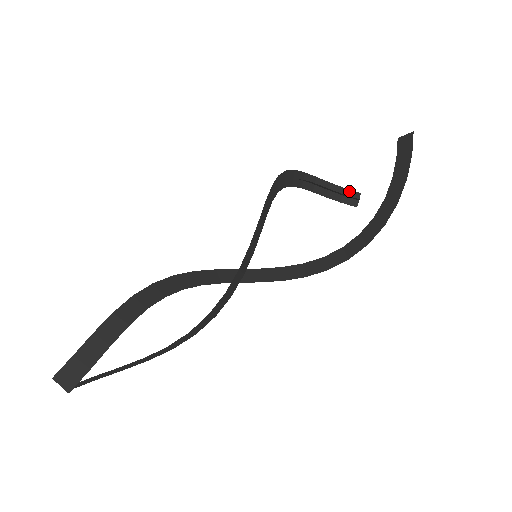
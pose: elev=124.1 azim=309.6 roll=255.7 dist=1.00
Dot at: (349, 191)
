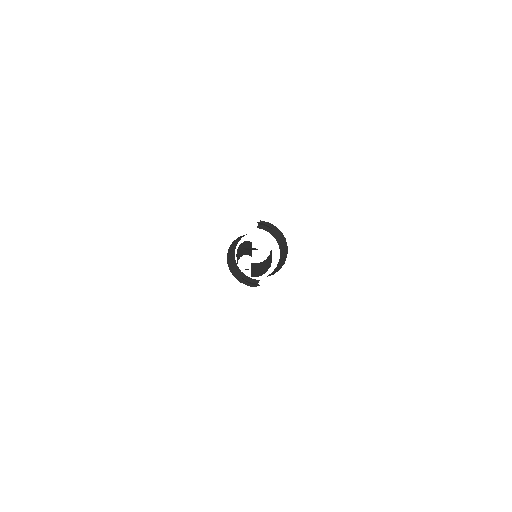
Dot at: occluded
